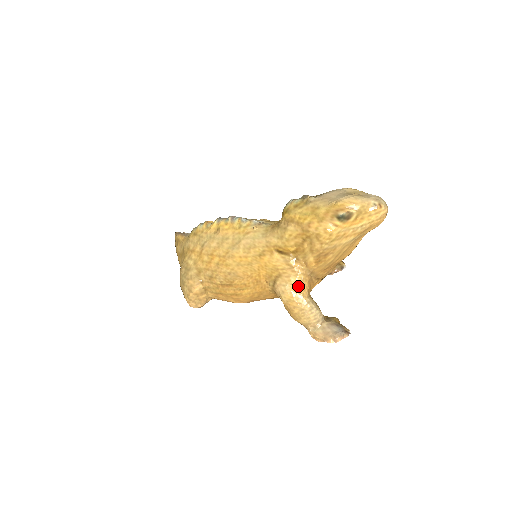
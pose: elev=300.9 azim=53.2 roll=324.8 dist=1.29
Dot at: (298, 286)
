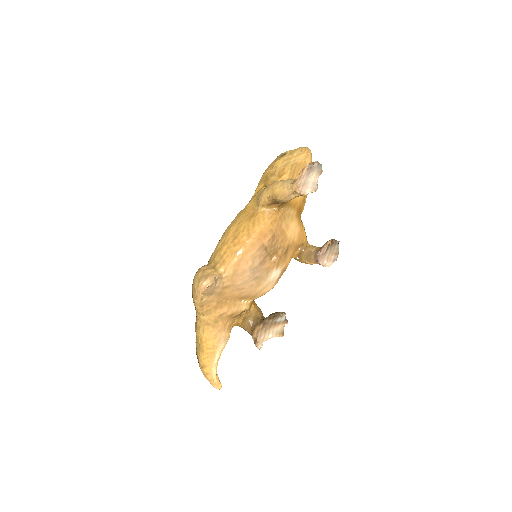
Dot at: occluded
